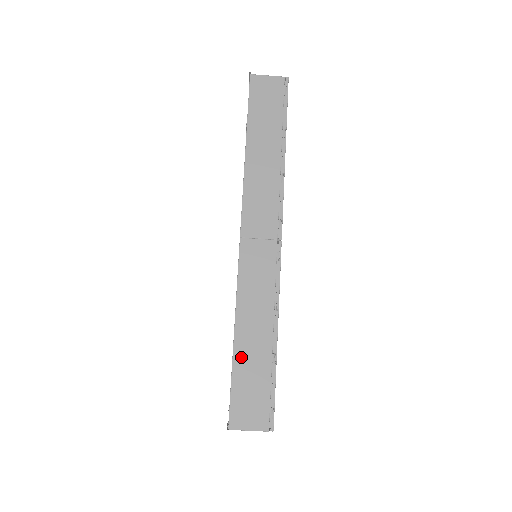
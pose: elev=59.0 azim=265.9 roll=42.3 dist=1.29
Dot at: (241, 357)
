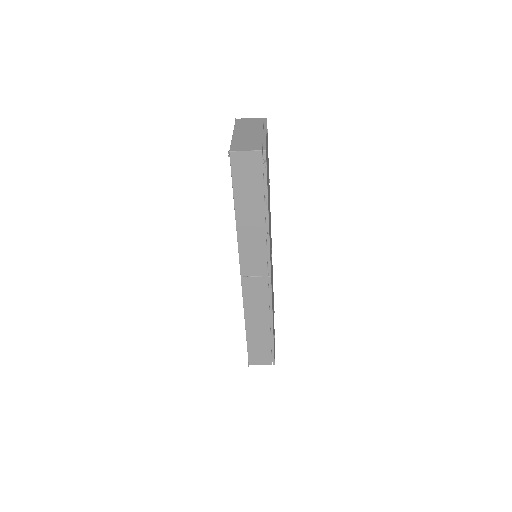
Dot at: (251, 336)
